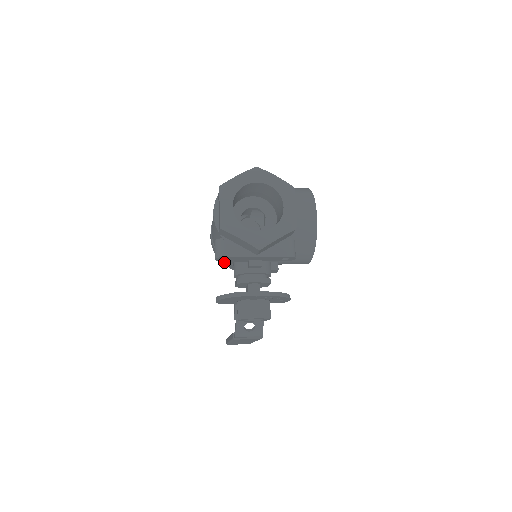
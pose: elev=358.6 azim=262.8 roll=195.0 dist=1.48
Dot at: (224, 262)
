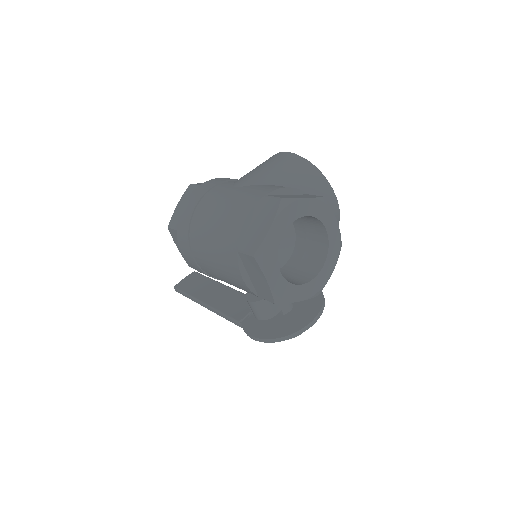
Dot at: occluded
